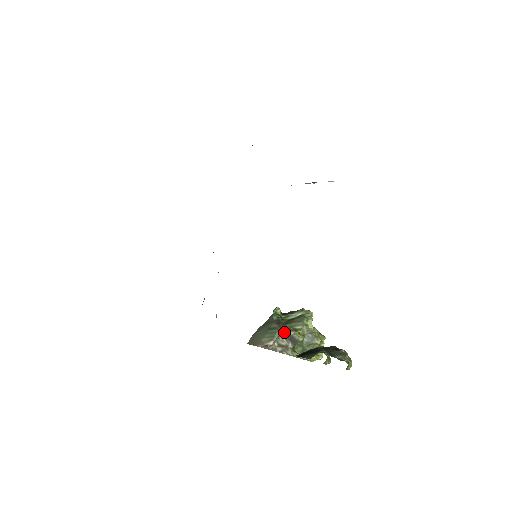
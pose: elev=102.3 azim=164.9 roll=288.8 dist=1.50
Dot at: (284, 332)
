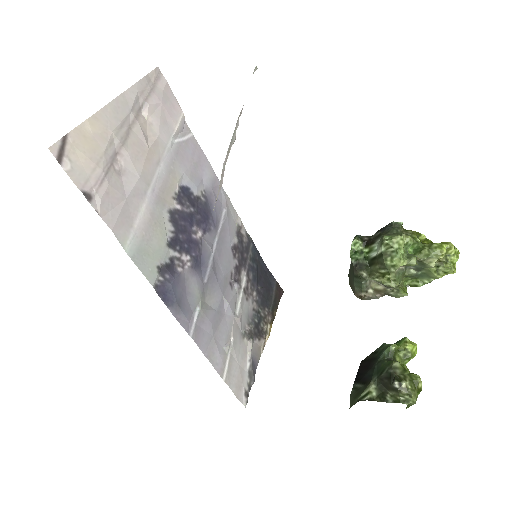
Dot at: (372, 278)
